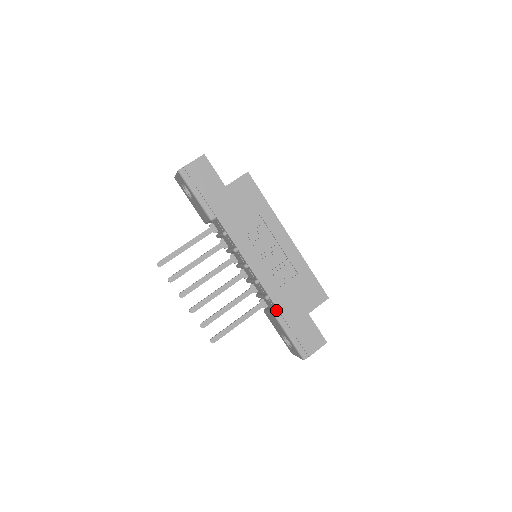
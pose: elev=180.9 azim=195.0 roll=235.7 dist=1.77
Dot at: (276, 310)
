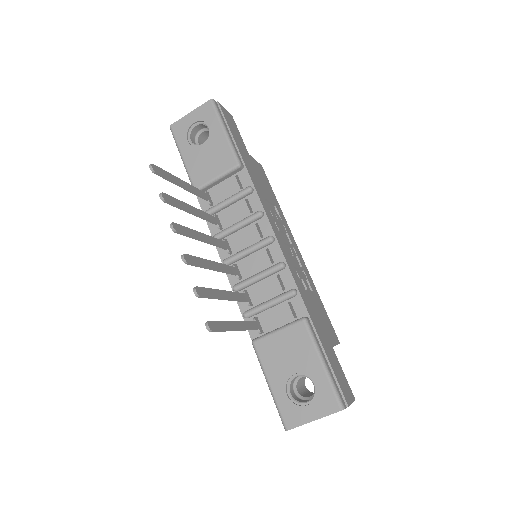
Dot at: (301, 317)
